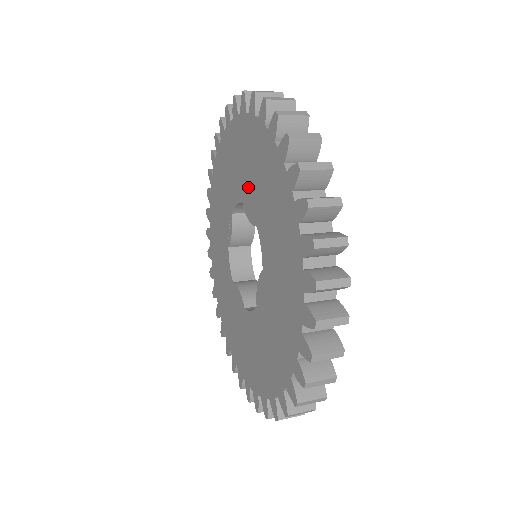
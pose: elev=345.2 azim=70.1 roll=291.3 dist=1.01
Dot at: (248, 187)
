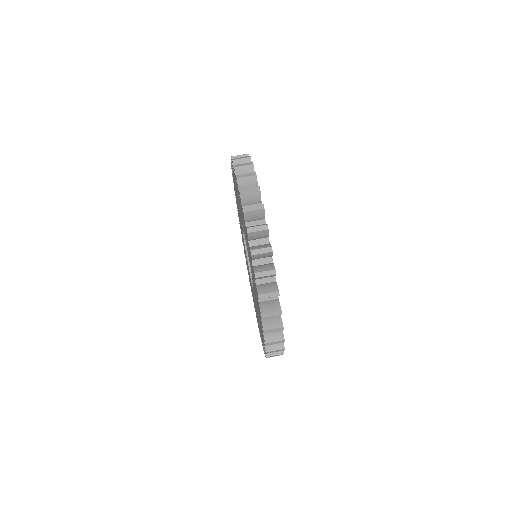
Dot at: occluded
